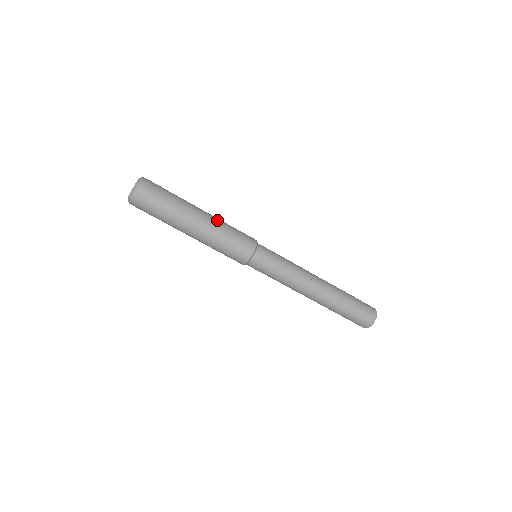
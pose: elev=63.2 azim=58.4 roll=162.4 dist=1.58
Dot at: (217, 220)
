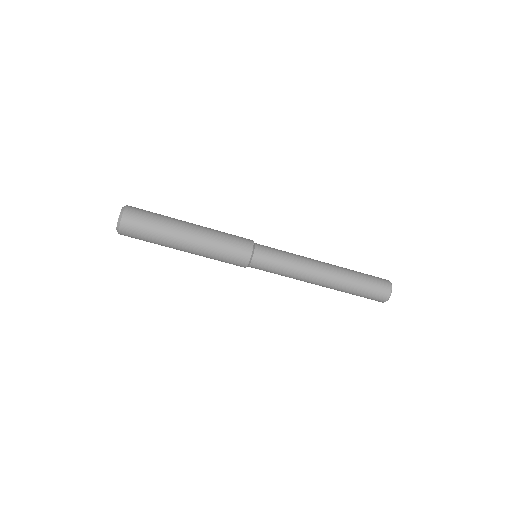
Dot at: (208, 231)
